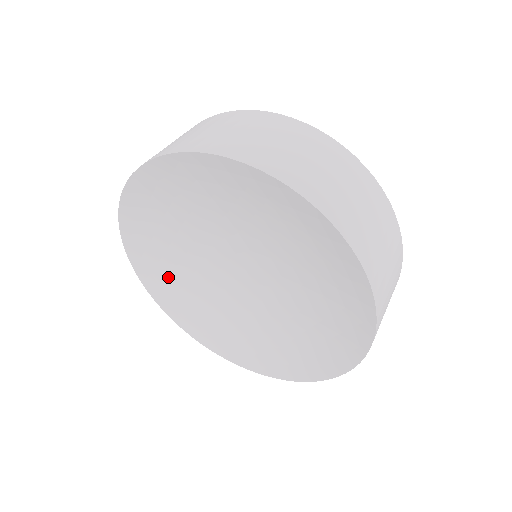
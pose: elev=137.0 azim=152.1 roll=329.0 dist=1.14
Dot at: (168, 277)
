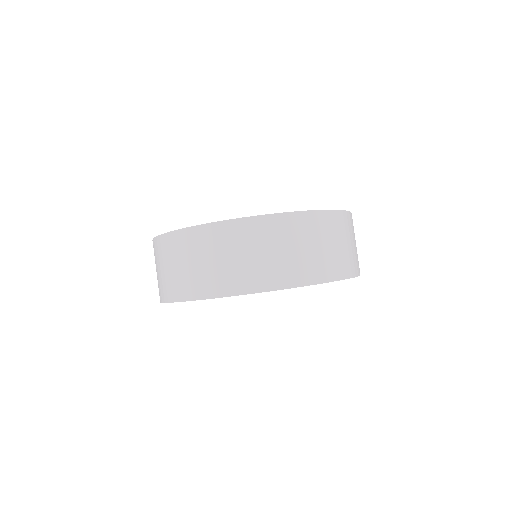
Dot at: occluded
